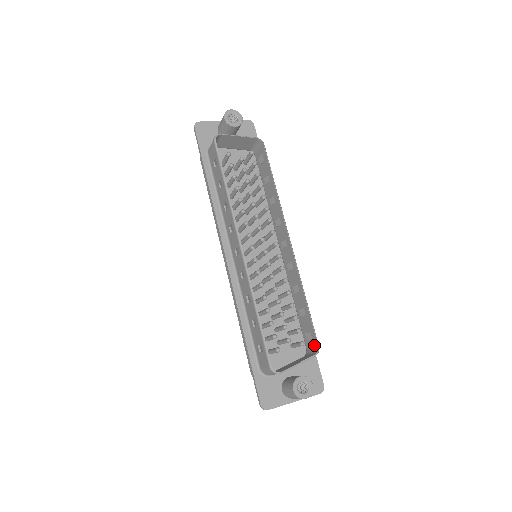
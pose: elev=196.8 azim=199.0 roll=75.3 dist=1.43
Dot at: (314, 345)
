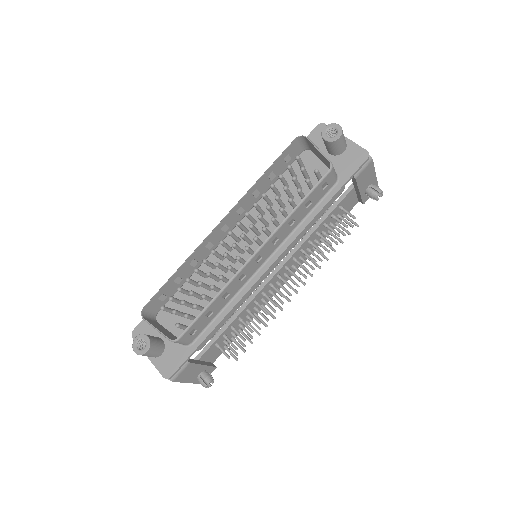
Dot at: (183, 337)
